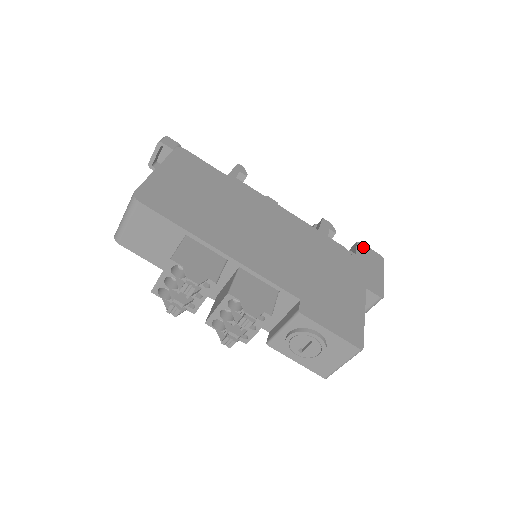
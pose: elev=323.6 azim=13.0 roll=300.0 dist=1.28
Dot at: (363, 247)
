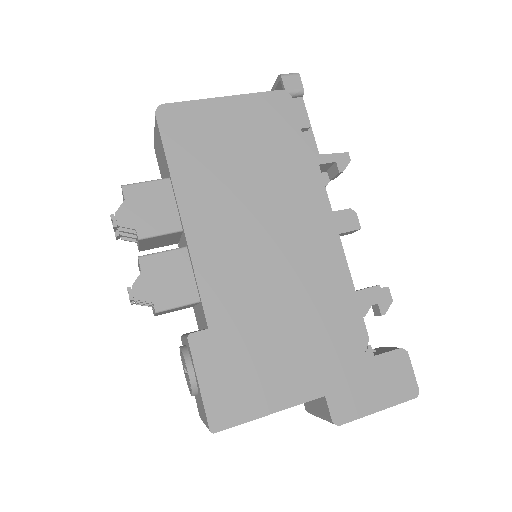
Dot at: (402, 360)
